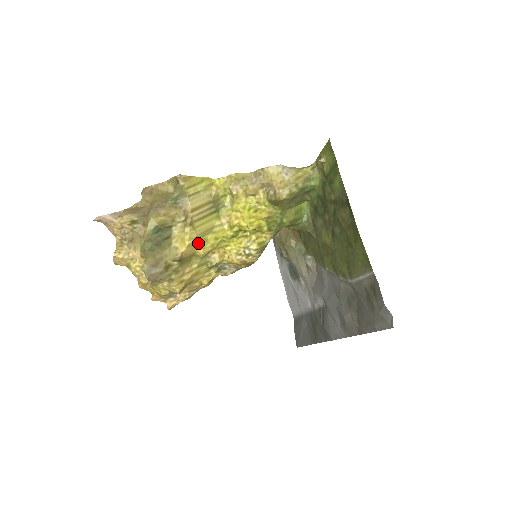
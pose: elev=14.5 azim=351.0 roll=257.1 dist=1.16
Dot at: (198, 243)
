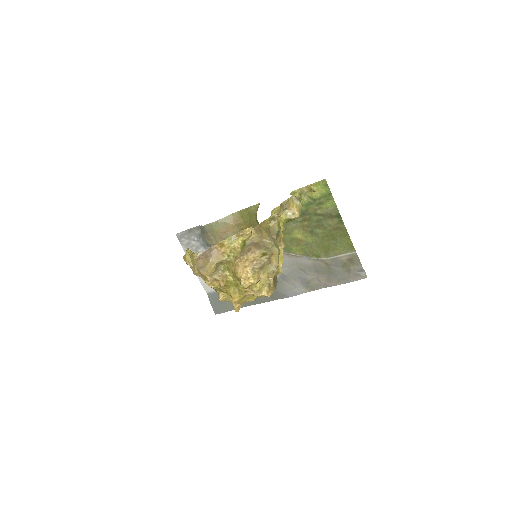
Dot at: occluded
